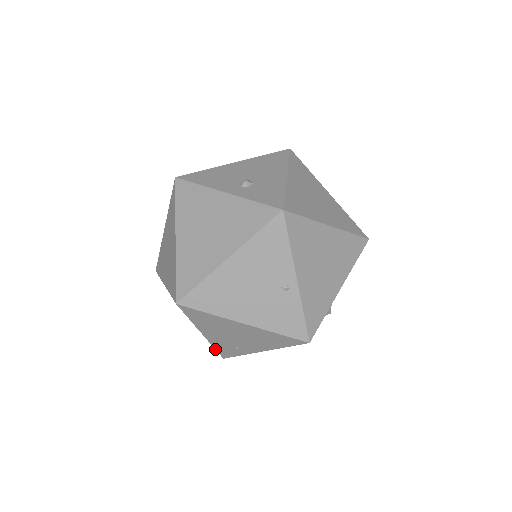
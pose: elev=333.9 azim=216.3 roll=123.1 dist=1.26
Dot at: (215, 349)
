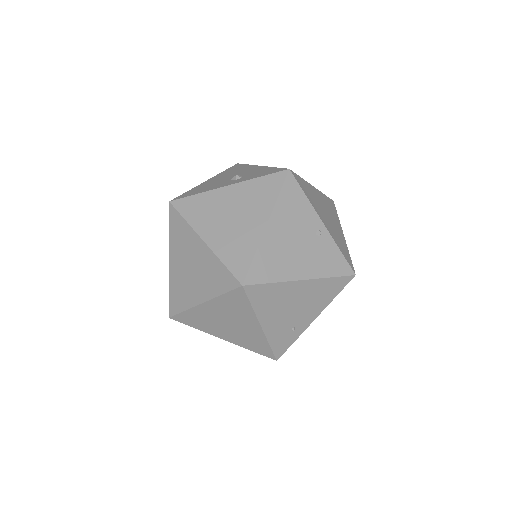
Dot at: (270, 348)
